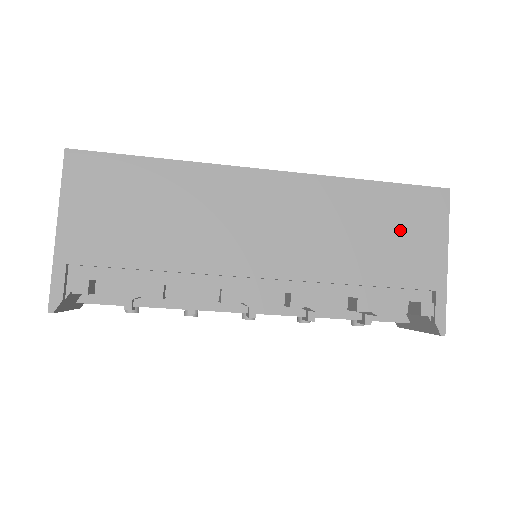
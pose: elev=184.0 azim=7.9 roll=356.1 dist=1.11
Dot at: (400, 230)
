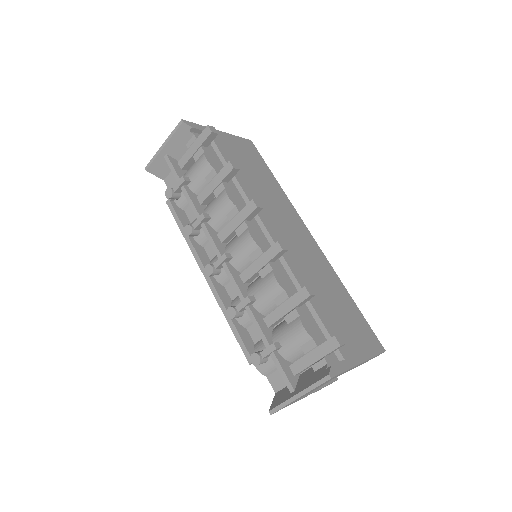
Dot at: (348, 321)
